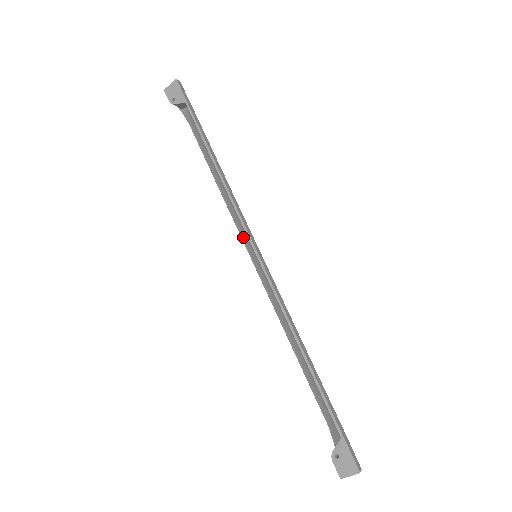
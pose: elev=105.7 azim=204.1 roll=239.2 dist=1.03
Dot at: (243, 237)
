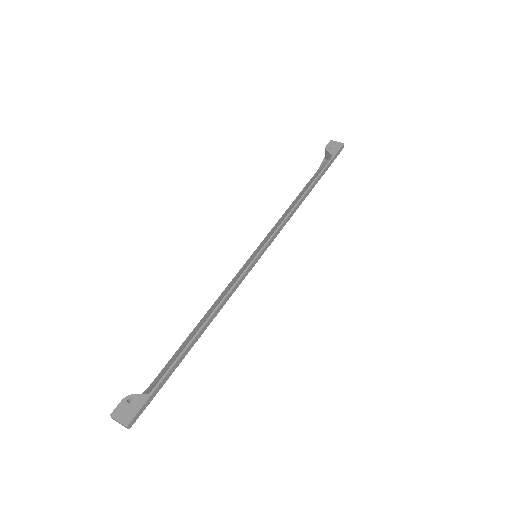
Dot at: (263, 242)
